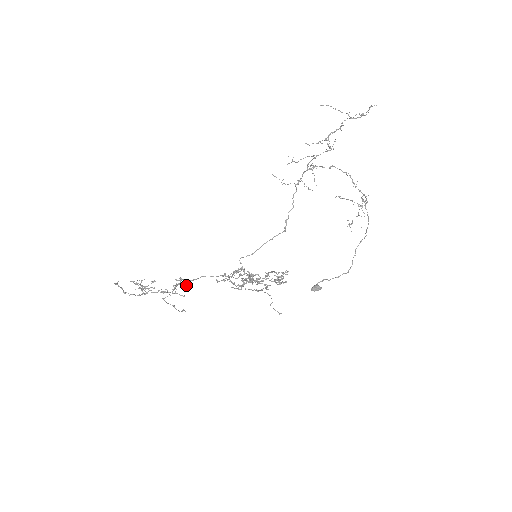
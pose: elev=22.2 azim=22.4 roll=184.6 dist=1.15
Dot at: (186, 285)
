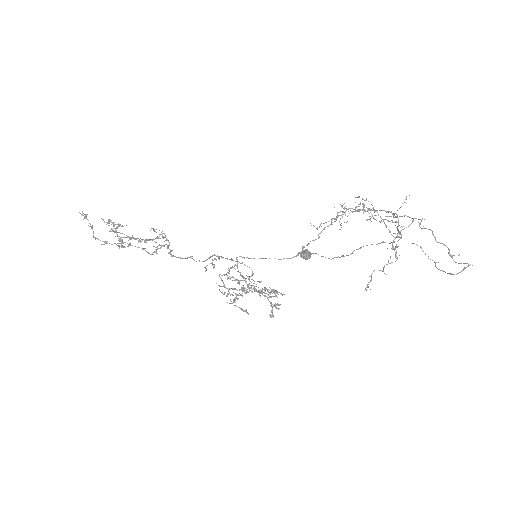
Dot at: occluded
